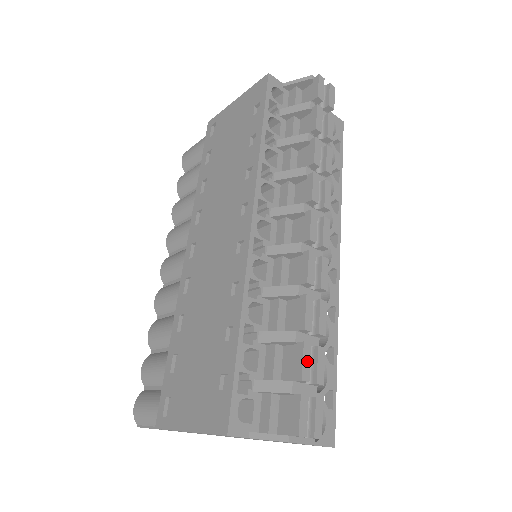
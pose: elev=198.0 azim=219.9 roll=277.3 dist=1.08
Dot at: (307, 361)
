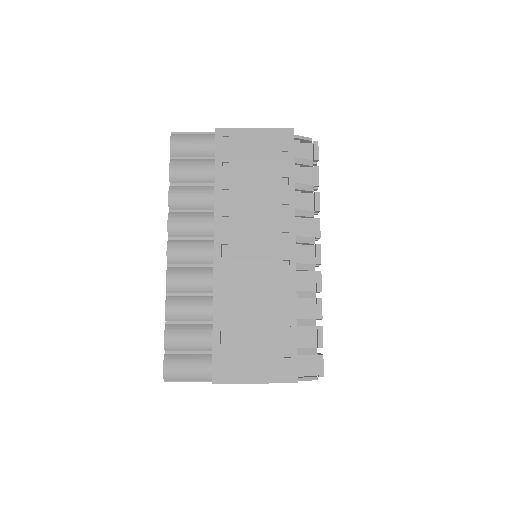
Dot at: (322, 336)
